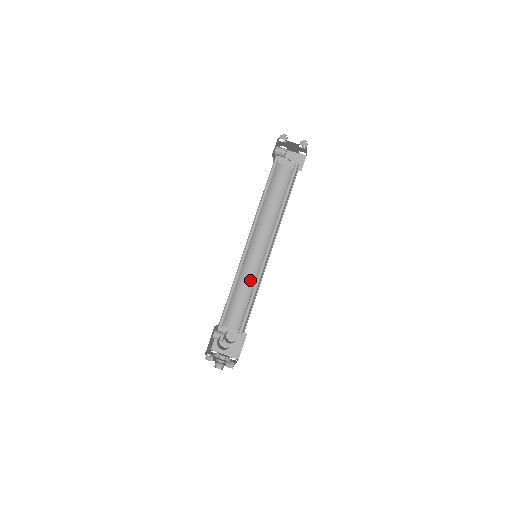
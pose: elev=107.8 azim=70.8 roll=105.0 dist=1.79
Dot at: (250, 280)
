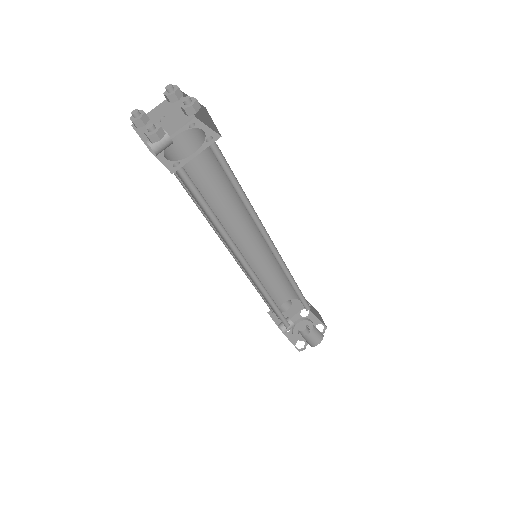
Dot at: (261, 266)
